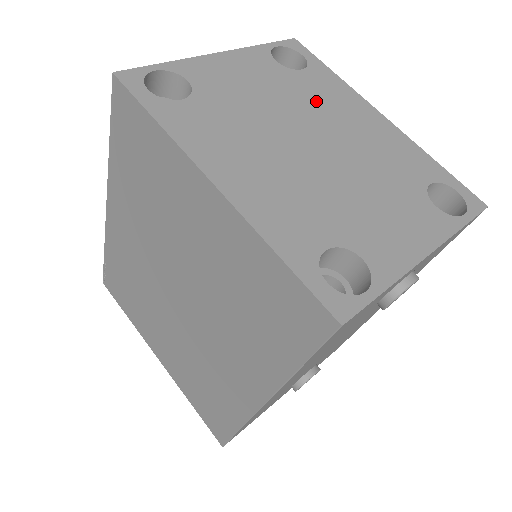
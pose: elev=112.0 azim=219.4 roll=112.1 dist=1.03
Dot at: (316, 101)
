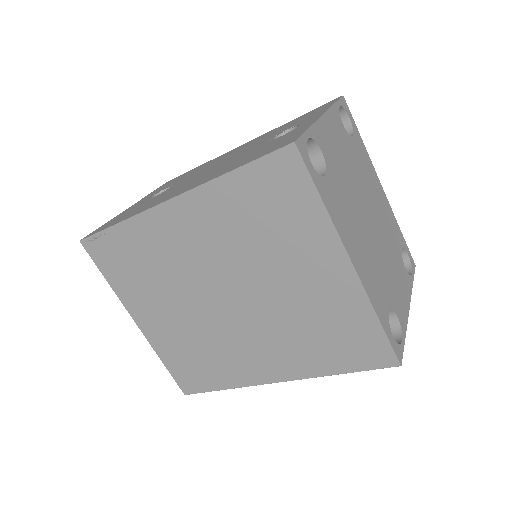
Dot at: (363, 173)
